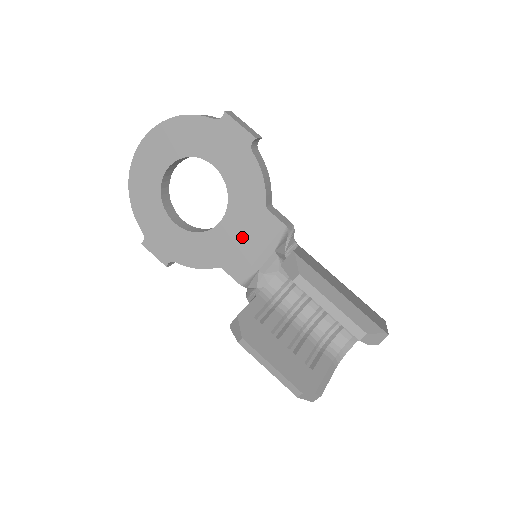
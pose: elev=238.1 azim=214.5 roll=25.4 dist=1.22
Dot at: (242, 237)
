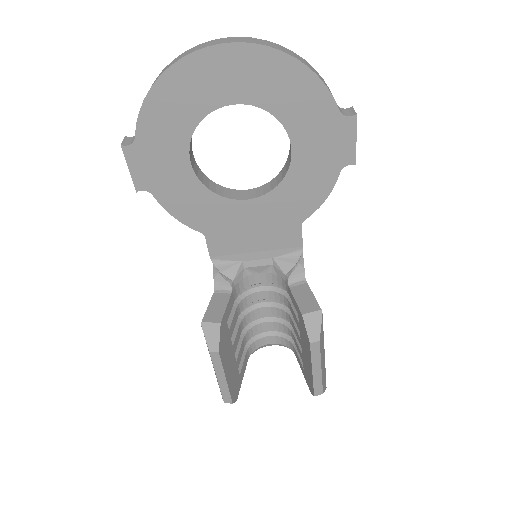
Dot at: (254, 227)
